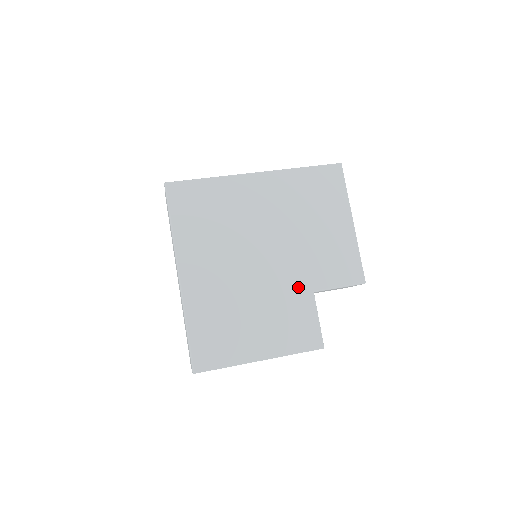
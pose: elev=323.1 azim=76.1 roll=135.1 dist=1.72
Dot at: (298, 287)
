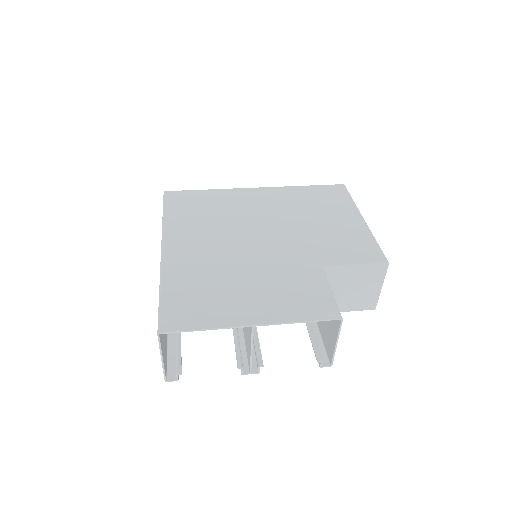
Dot at: (302, 262)
